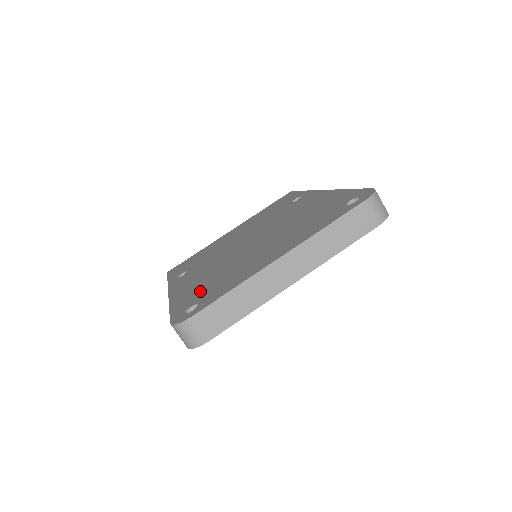
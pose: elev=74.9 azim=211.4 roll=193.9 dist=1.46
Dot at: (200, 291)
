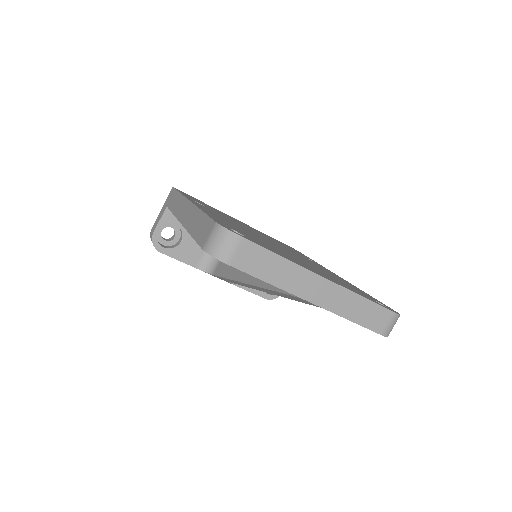
Dot at: occluded
